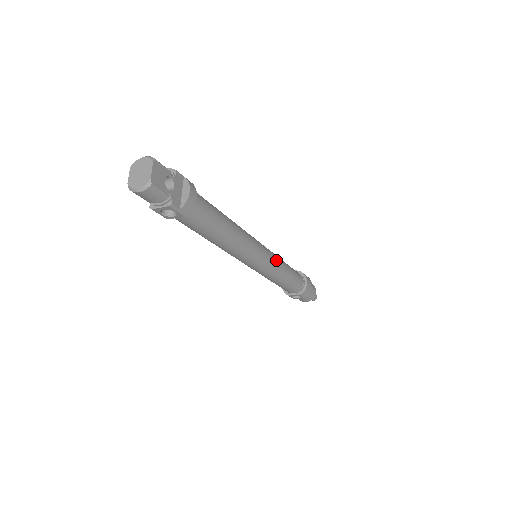
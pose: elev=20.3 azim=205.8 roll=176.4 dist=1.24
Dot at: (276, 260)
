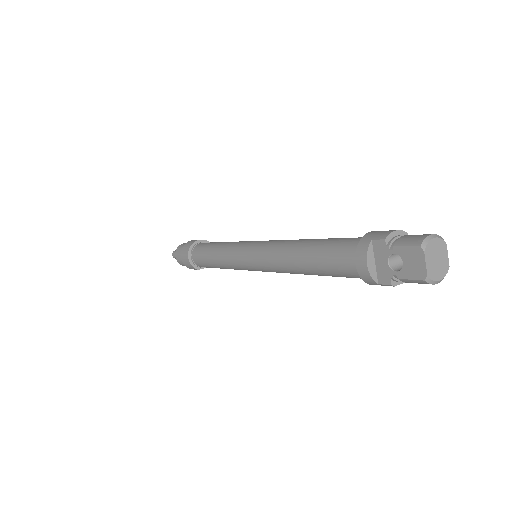
Dot at: occluded
